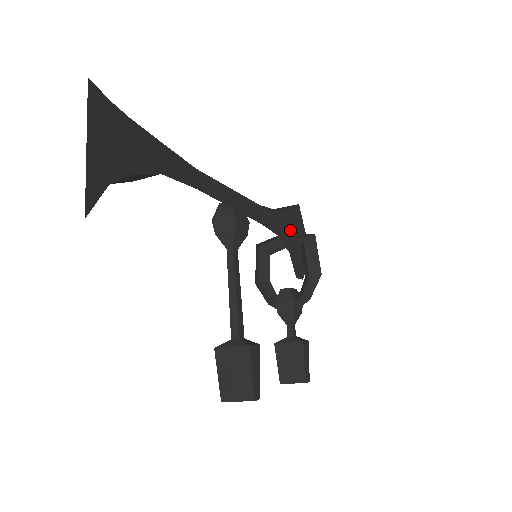
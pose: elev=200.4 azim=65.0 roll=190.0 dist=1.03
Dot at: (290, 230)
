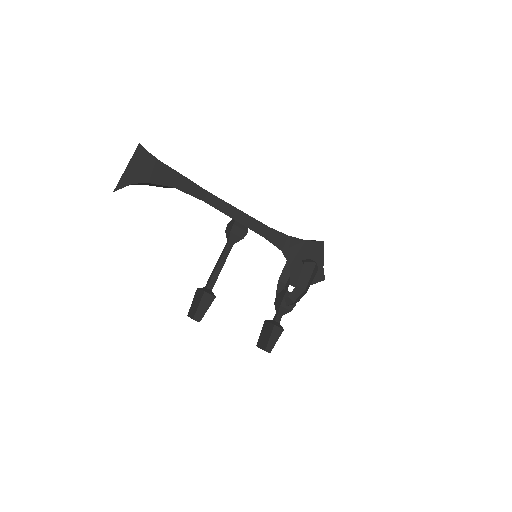
Dot at: (300, 253)
